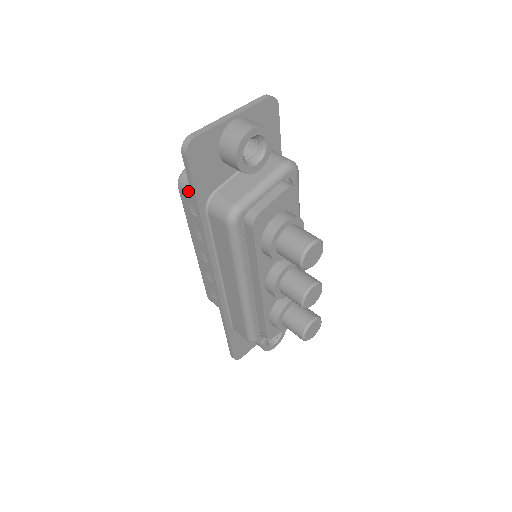
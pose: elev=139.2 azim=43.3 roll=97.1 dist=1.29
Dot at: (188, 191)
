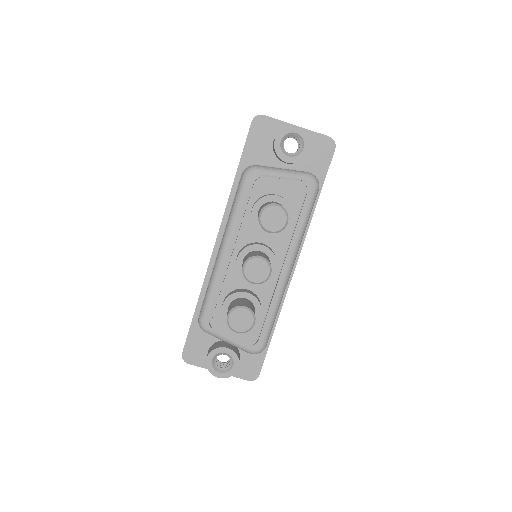
Dot at: occluded
